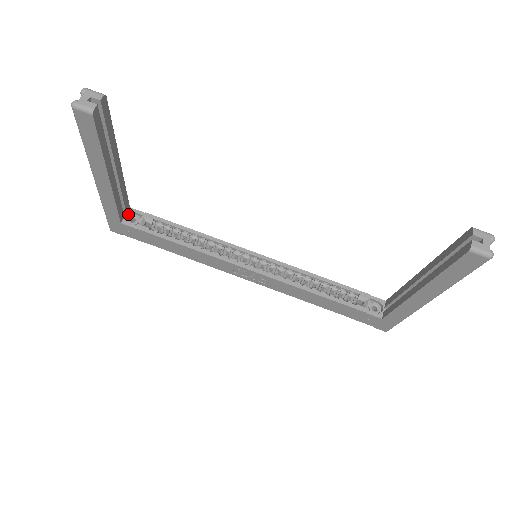
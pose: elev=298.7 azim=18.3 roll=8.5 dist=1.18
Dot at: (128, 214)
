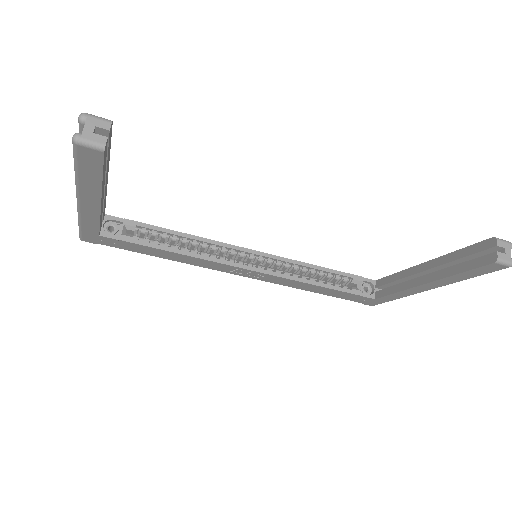
Dot at: (104, 222)
